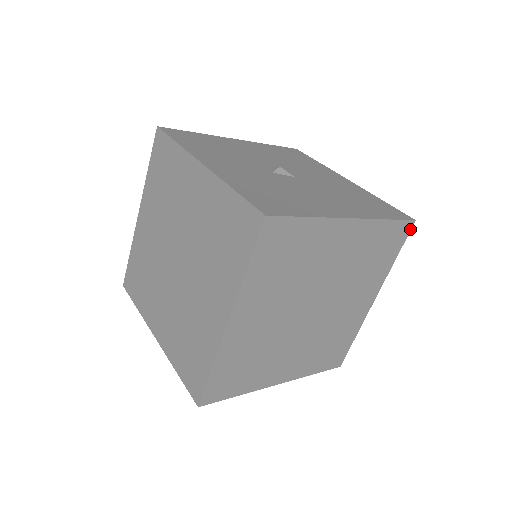
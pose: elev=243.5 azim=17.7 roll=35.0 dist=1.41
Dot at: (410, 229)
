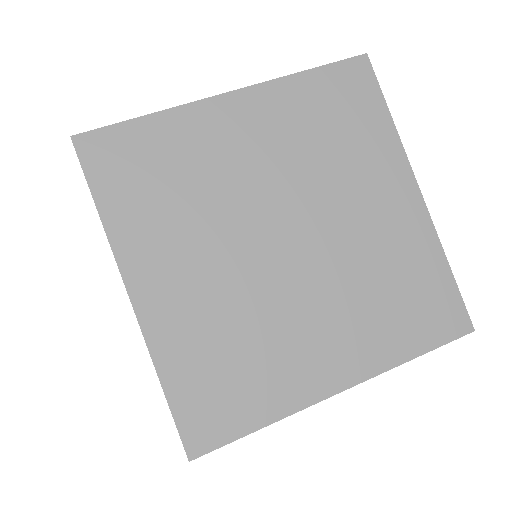
Dot at: (461, 334)
